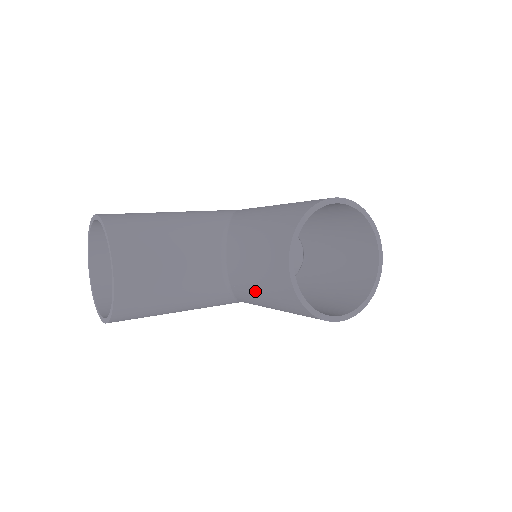
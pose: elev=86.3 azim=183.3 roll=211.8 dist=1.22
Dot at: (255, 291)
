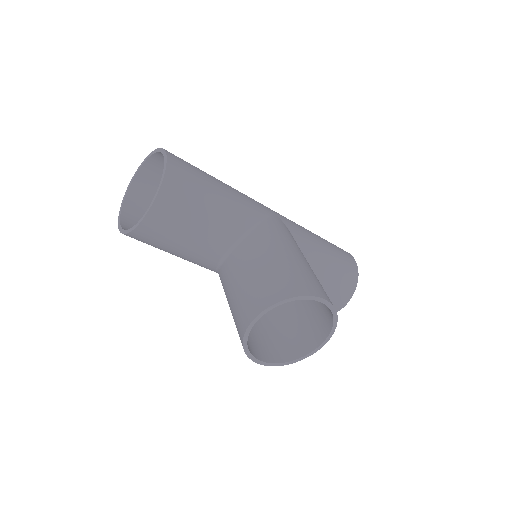
Dot at: (228, 296)
